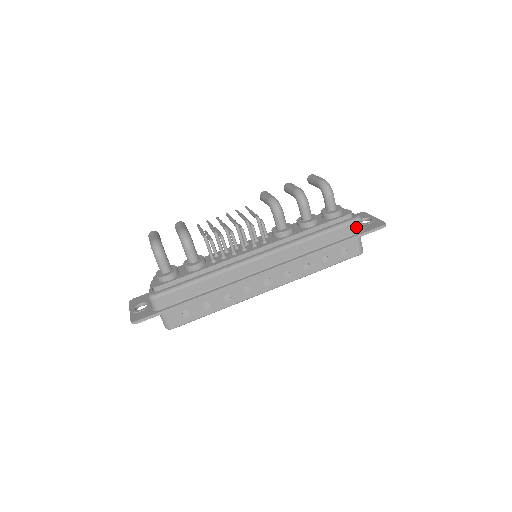
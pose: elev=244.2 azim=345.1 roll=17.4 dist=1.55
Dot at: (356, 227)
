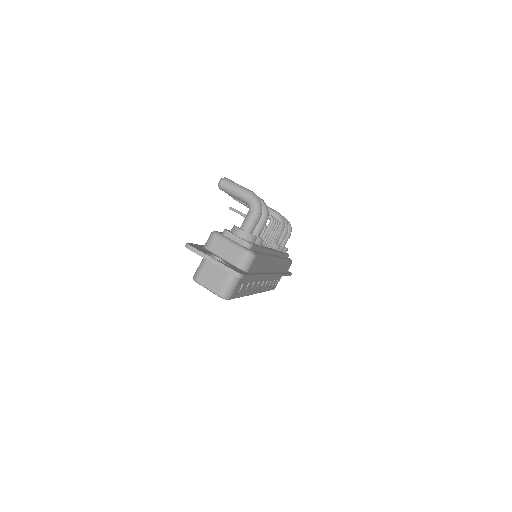
Dot at: occluded
